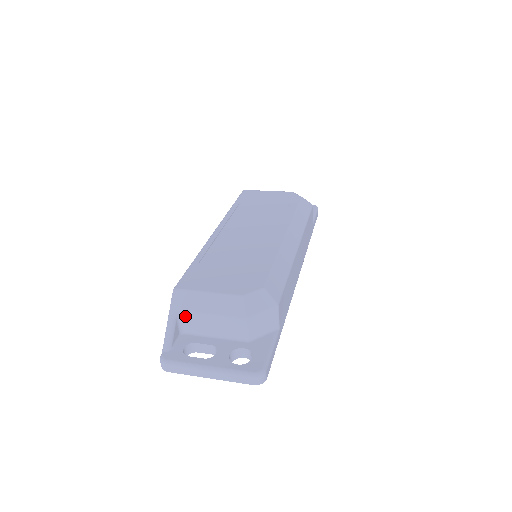
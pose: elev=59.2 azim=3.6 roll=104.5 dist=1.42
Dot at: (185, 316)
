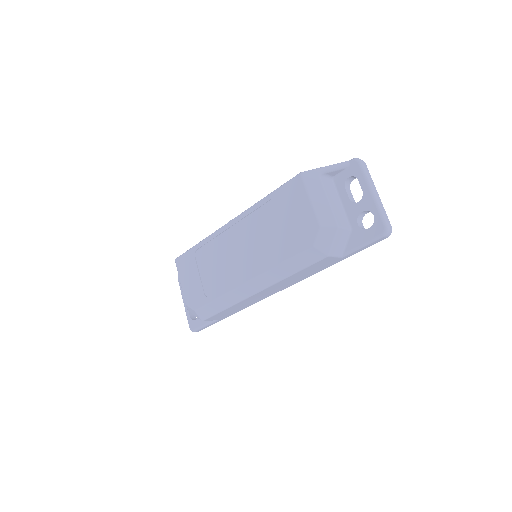
Dot at: occluded
